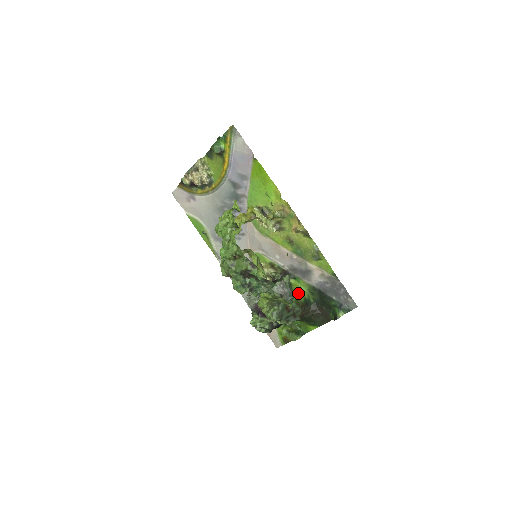
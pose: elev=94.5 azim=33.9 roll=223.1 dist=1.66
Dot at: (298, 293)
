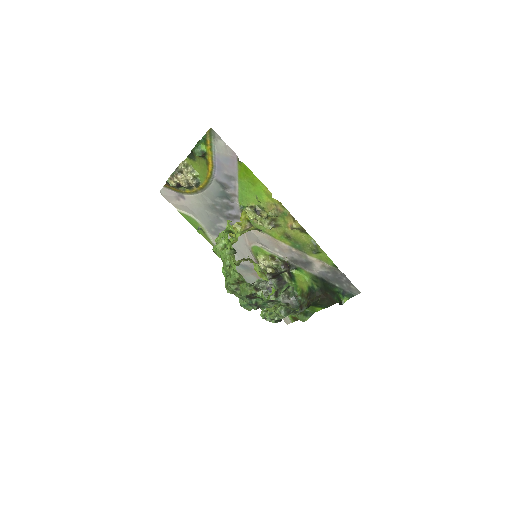
Dot at: (302, 284)
